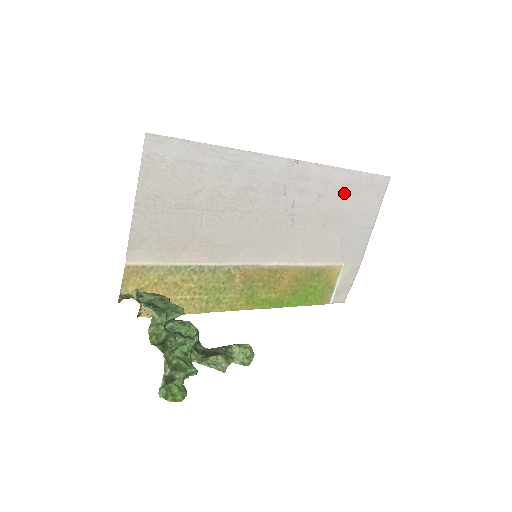
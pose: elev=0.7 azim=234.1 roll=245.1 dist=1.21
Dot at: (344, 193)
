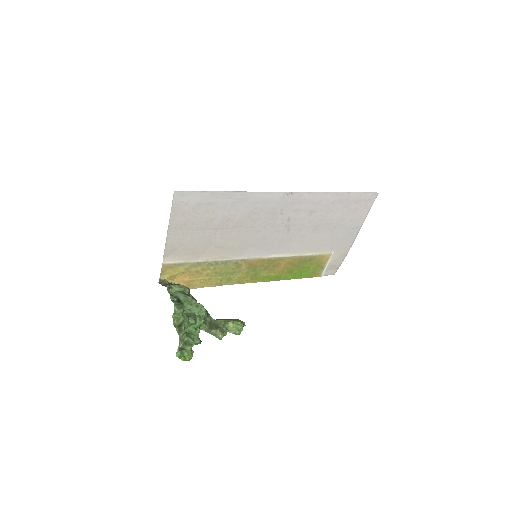
Dot at: (334, 208)
